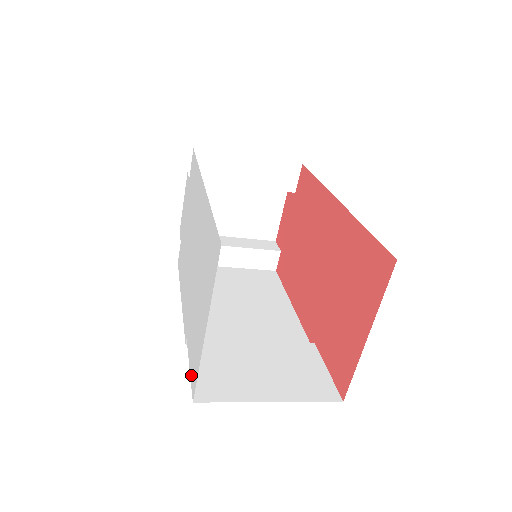
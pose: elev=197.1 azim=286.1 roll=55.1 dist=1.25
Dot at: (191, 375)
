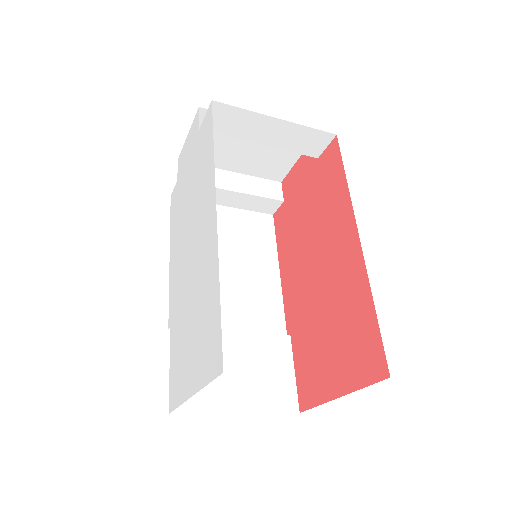
Dot at: (170, 384)
